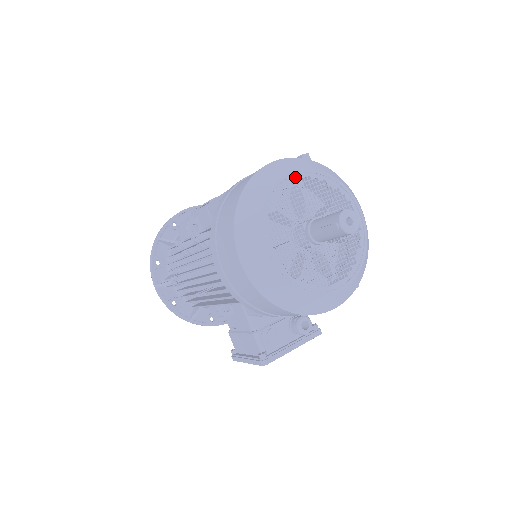
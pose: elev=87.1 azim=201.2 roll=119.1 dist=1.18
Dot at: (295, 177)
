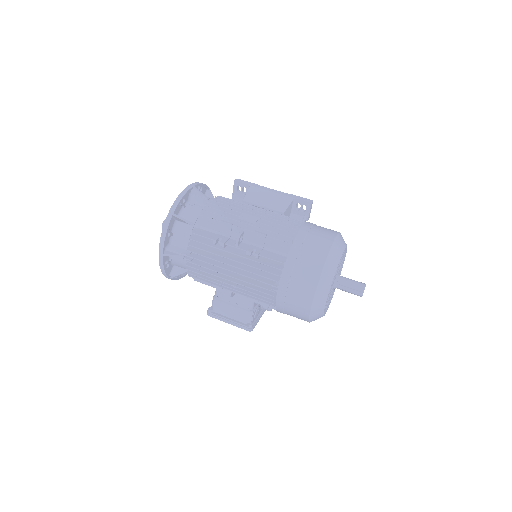
Dot at: occluded
